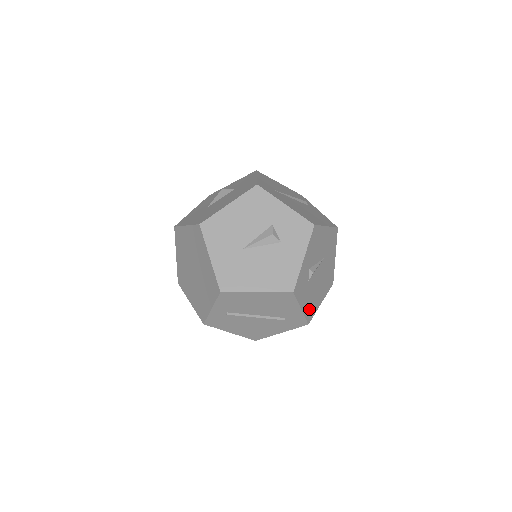
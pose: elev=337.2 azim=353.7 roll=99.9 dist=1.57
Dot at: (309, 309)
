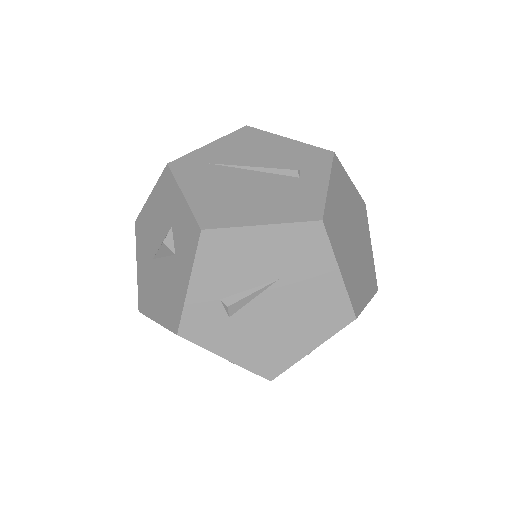
Dot at: (261, 359)
